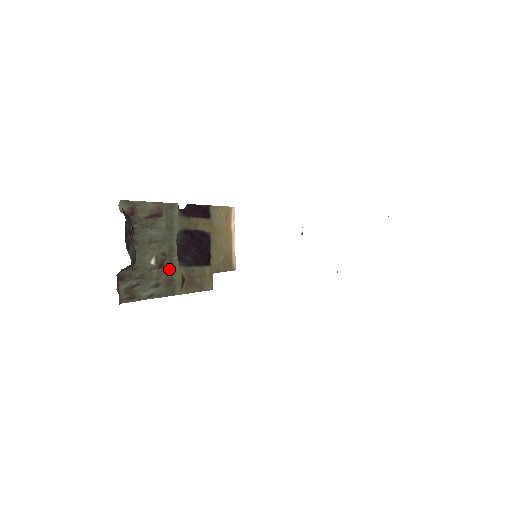
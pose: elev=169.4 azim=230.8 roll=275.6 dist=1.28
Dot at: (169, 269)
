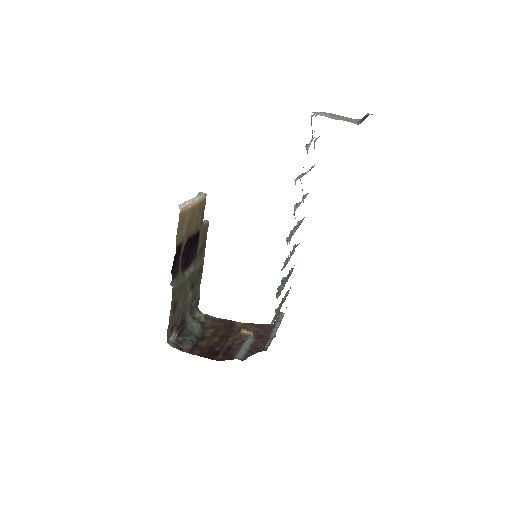
Dot at: (195, 276)
